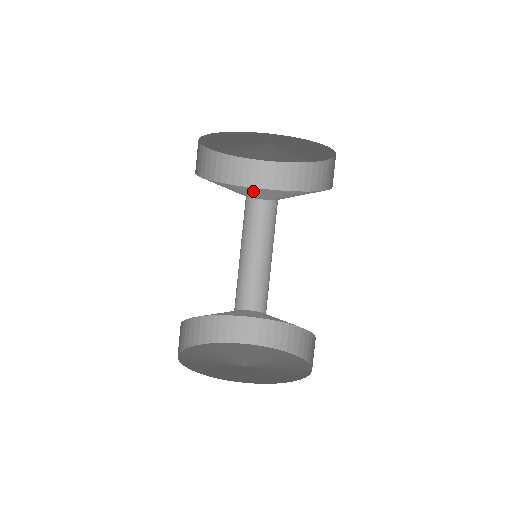
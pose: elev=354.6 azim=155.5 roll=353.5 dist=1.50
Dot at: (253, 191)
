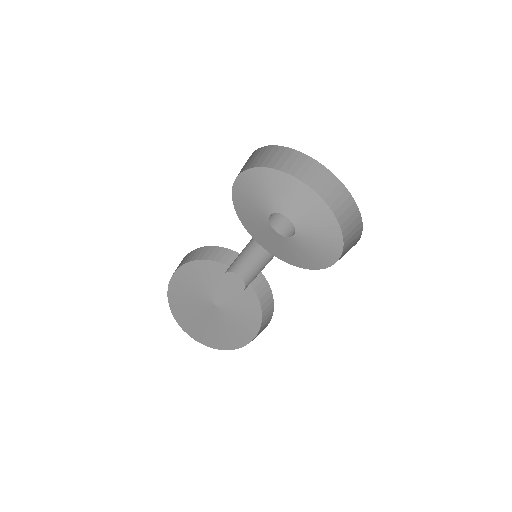
Dot at: (275, 184)
